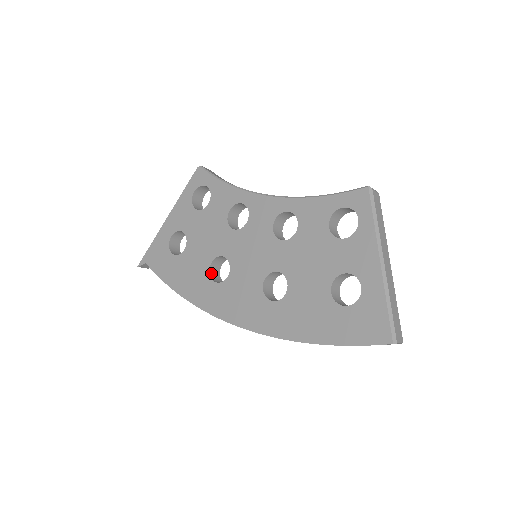
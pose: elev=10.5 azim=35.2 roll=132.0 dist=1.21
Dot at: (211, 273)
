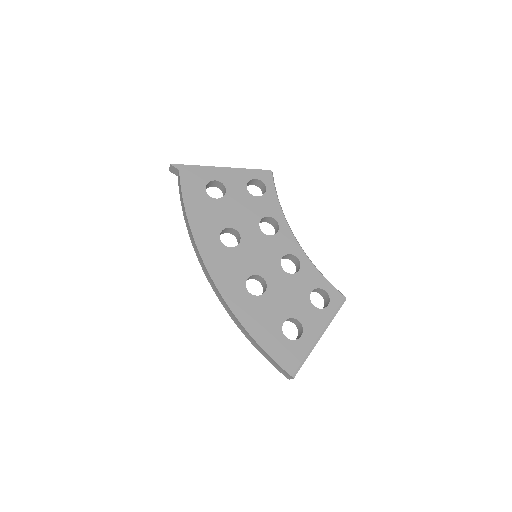
Dot at: (221, 232)
